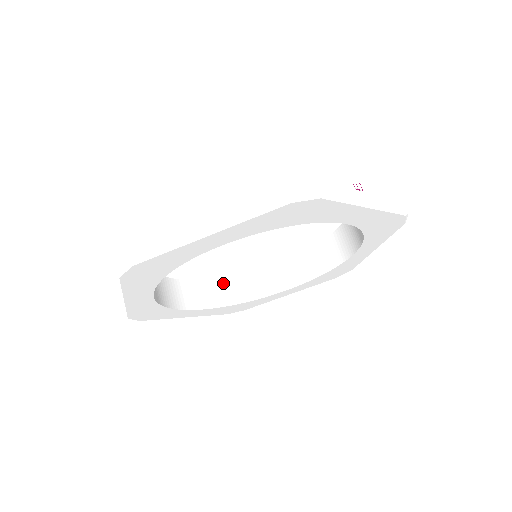
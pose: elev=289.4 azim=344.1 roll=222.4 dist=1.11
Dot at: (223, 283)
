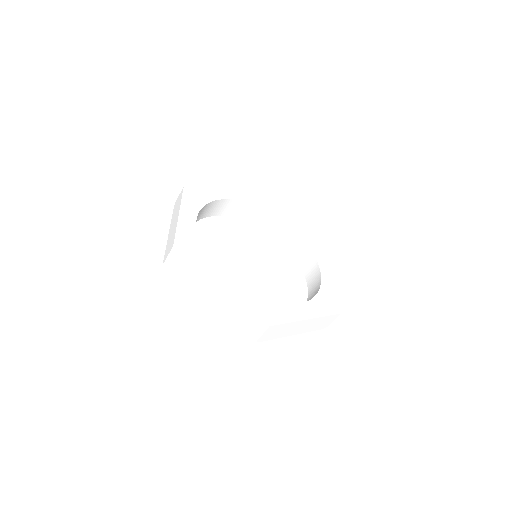
Dot at: occluded
